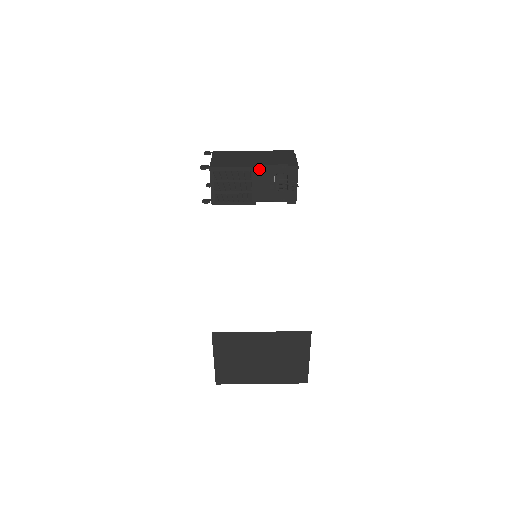
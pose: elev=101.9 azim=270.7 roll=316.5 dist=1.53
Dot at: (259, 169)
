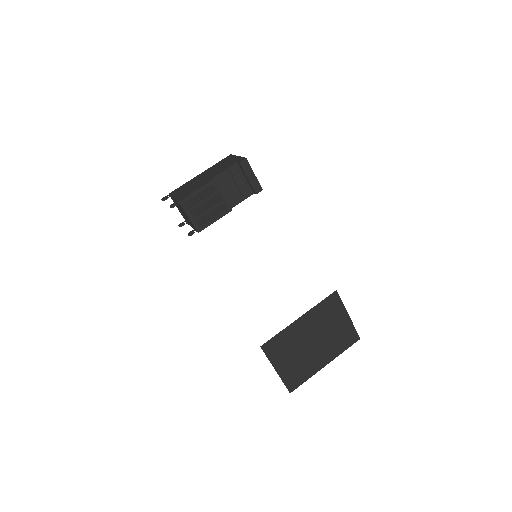
Dot at: (217, 180)
